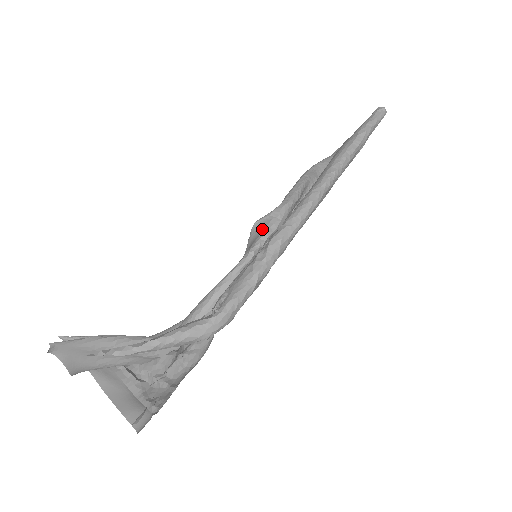
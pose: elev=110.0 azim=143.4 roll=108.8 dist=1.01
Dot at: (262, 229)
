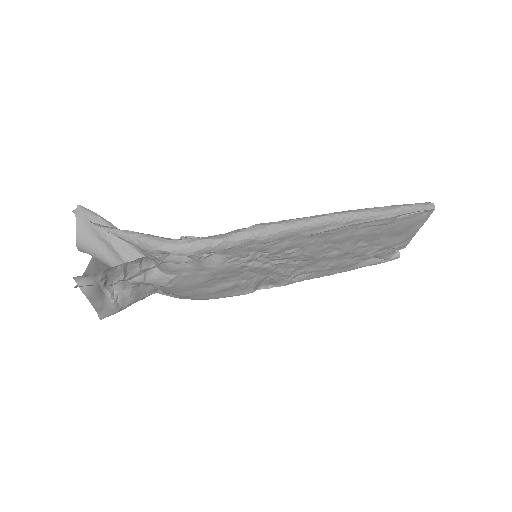
Dot at: occluded
